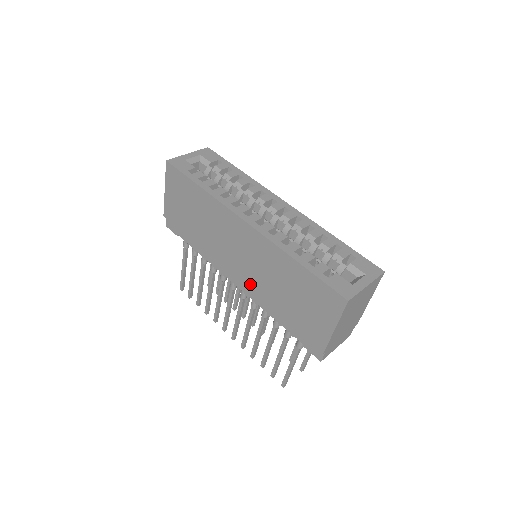
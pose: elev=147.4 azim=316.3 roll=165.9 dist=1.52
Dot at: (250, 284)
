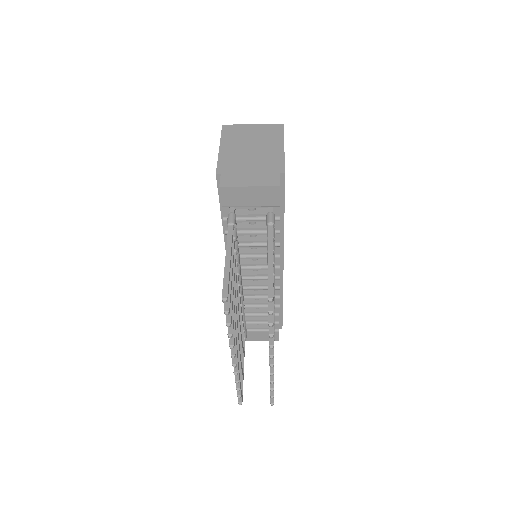
Dot at: occluded
